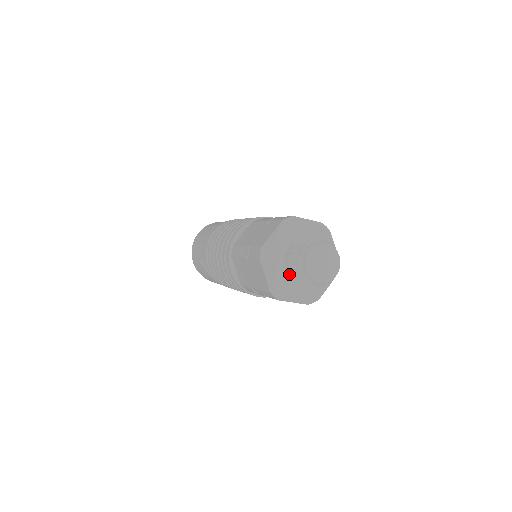
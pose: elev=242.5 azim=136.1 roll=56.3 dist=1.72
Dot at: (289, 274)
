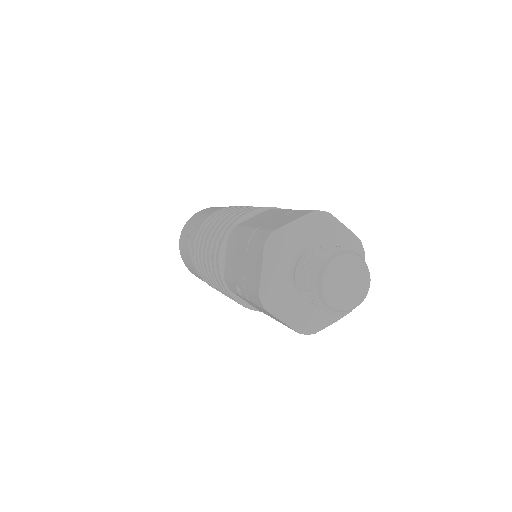
Dot at: (293, 282)
